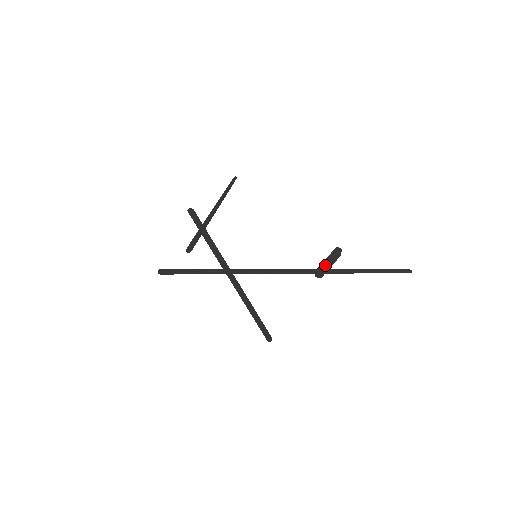
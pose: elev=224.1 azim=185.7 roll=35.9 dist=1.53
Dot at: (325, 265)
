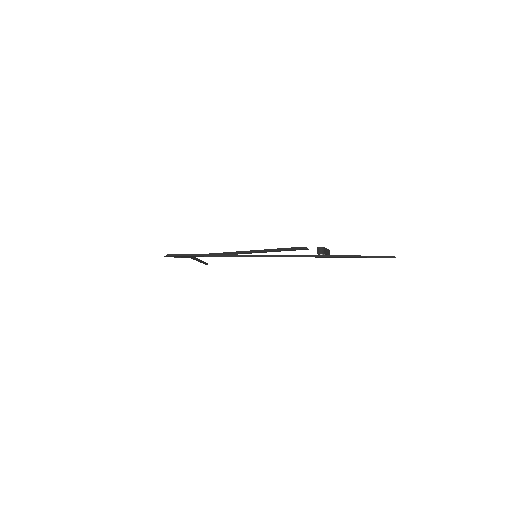
Dot at: occluded
